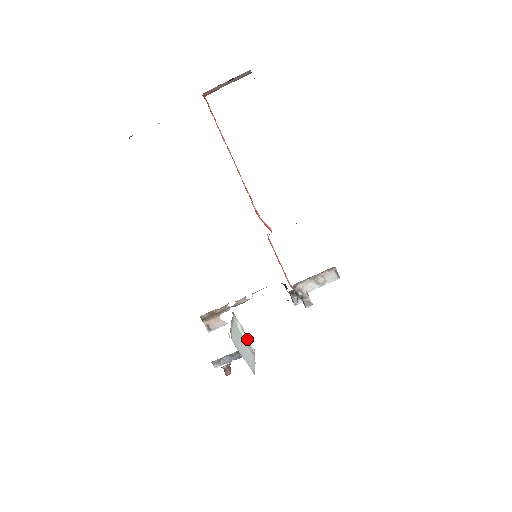
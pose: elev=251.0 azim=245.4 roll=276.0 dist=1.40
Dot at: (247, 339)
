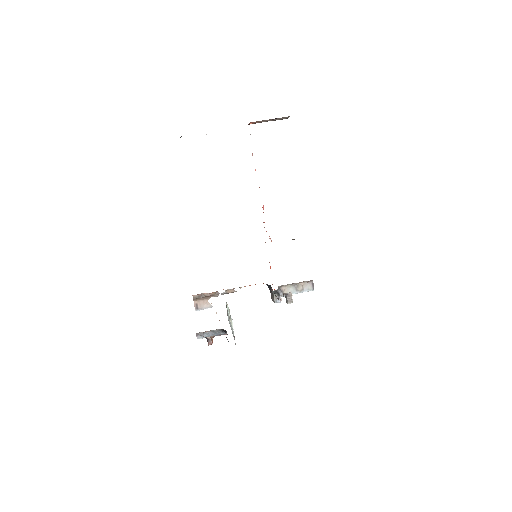
Dot at: (231, 321)
